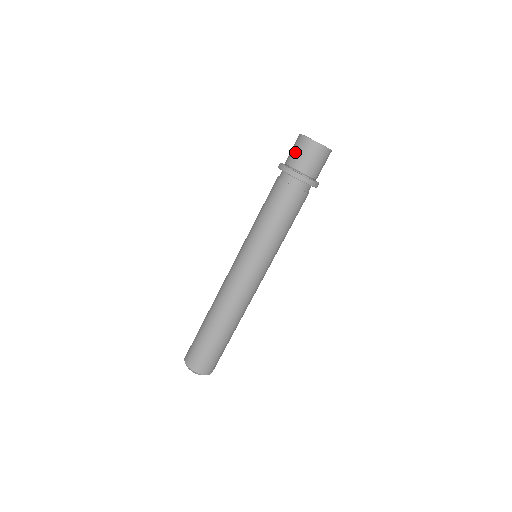
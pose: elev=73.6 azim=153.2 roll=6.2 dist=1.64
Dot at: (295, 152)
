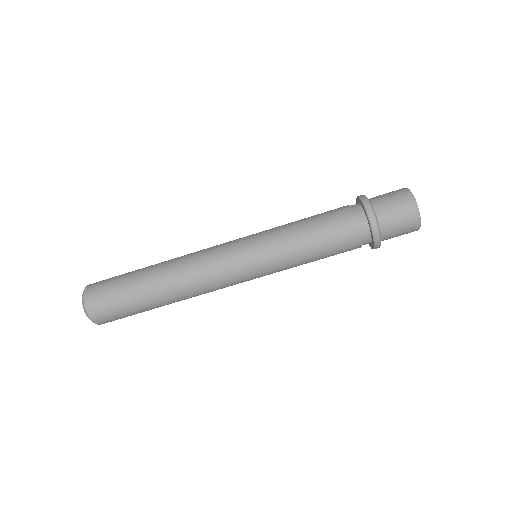
Dot at: (395, 212)
